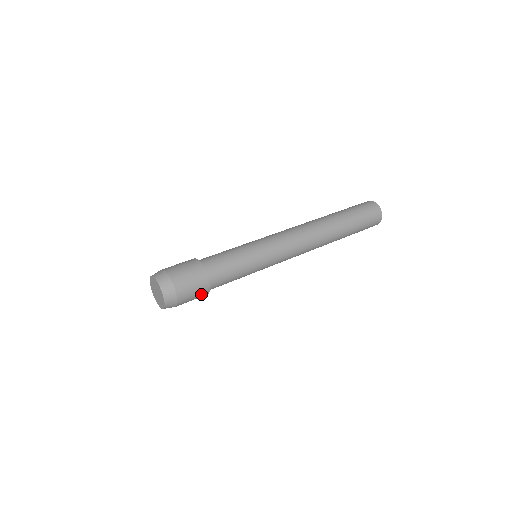
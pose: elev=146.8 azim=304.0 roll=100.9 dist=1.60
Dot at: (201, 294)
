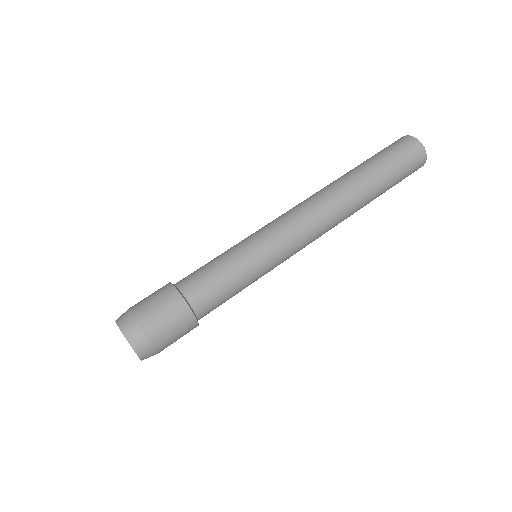
Dot at: (188, 332)
